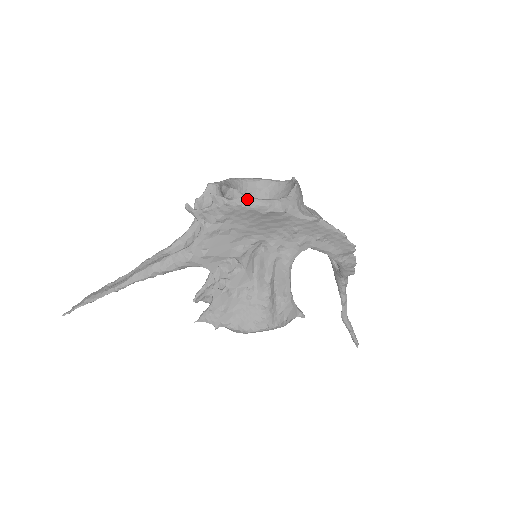
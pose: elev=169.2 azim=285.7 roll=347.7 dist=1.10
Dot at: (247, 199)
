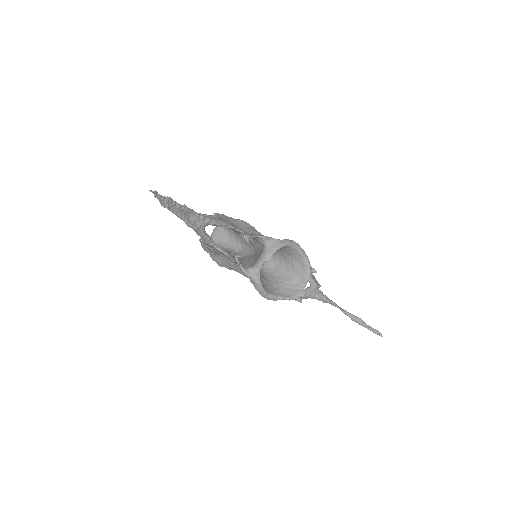
Dot at: occluded
